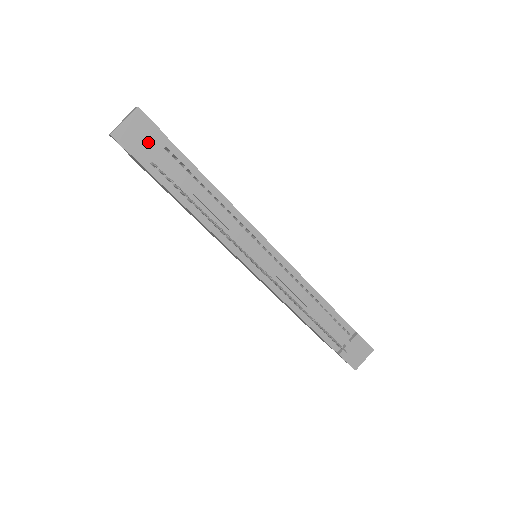
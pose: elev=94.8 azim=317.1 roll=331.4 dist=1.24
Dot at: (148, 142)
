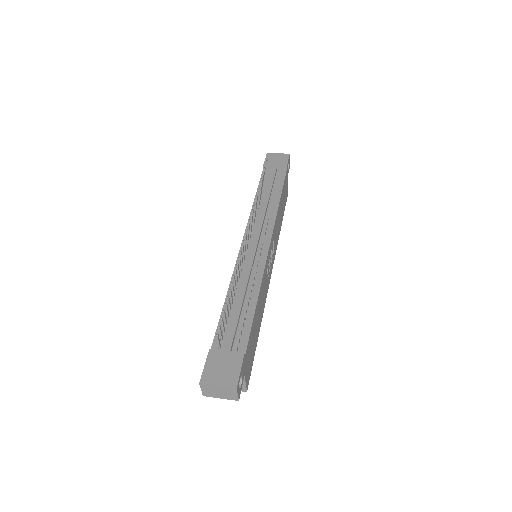
Dot at: (277, 163)
